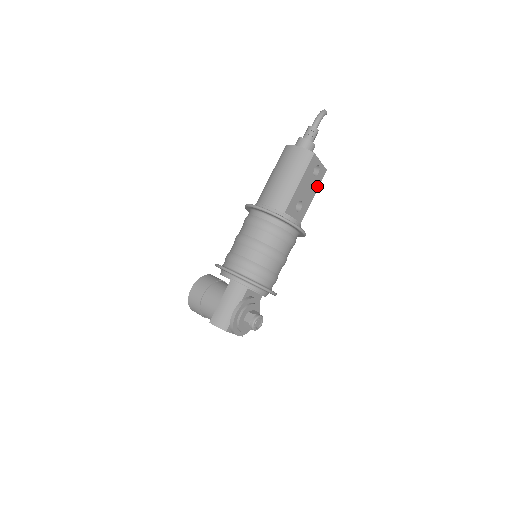
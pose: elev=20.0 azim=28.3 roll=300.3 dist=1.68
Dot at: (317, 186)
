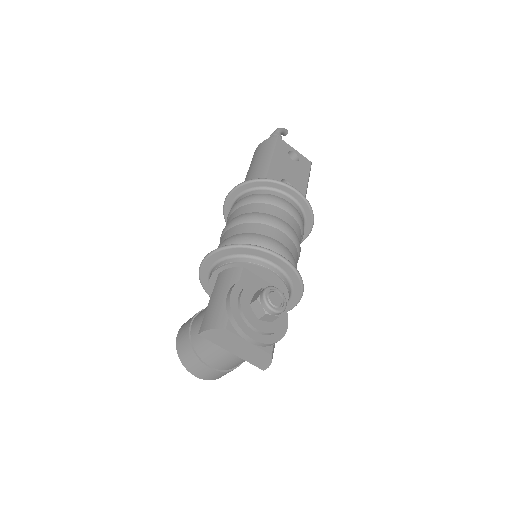
Dot at: (306, 174)
